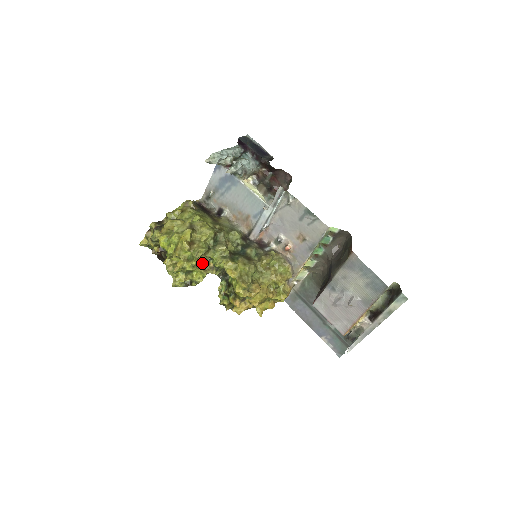
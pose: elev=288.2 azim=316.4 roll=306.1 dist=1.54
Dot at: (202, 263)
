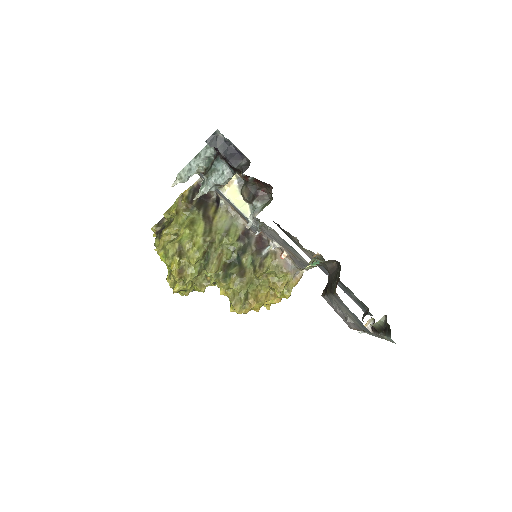
Dot at: (199, 280)
